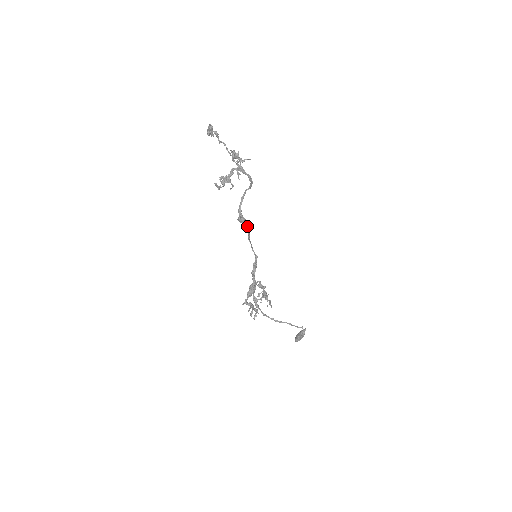
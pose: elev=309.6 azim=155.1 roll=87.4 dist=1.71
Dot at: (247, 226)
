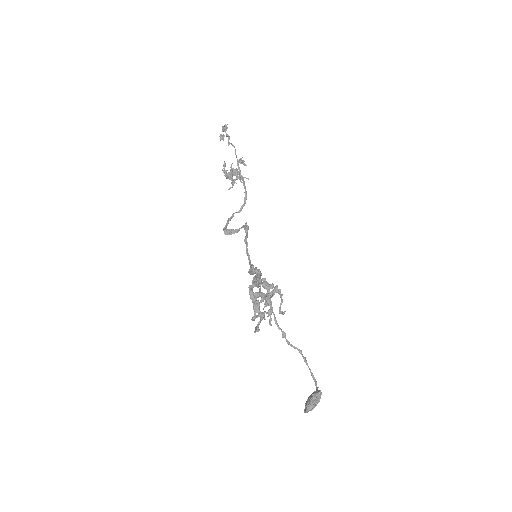
Dot at: (246, 223)
